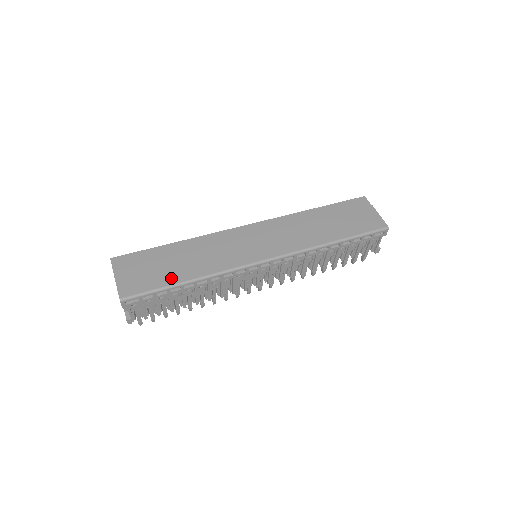
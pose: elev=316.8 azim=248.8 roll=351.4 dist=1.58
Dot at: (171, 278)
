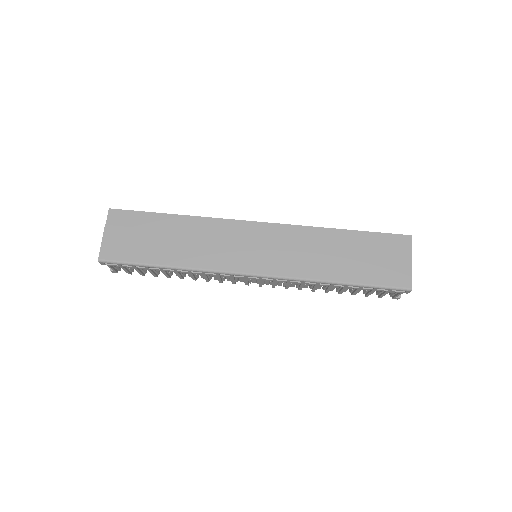
Dot at: (153, 256)
